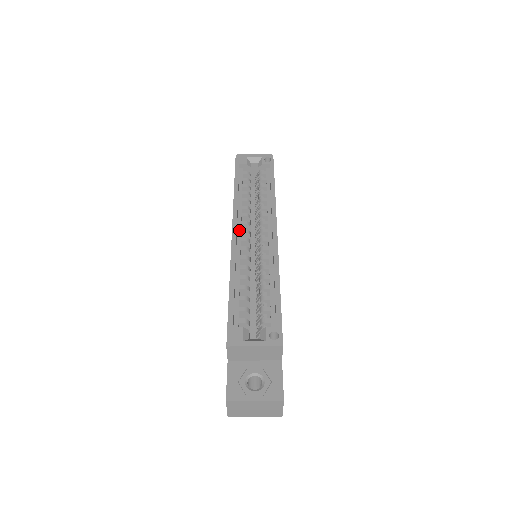
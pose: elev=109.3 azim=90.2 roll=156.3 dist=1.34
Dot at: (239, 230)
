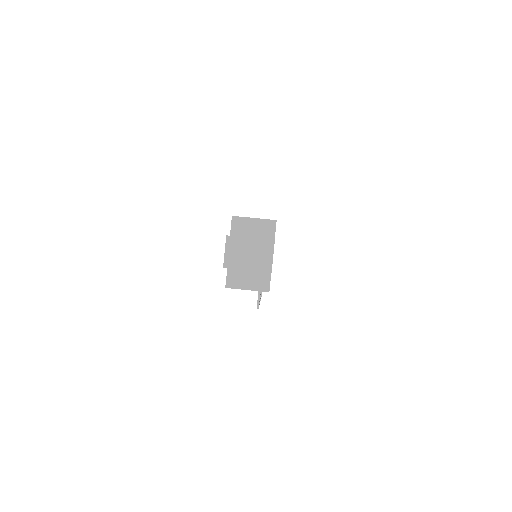
Dot at: occluded
